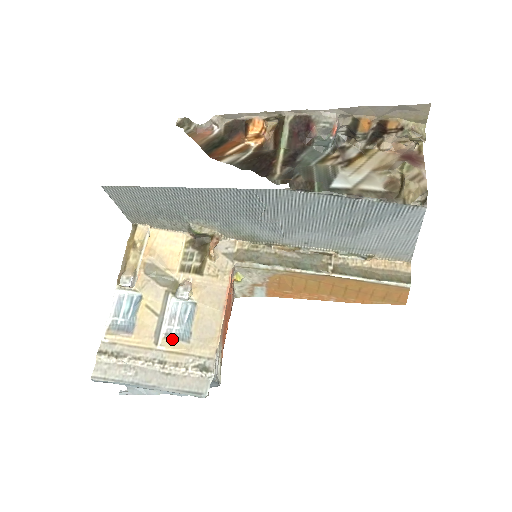
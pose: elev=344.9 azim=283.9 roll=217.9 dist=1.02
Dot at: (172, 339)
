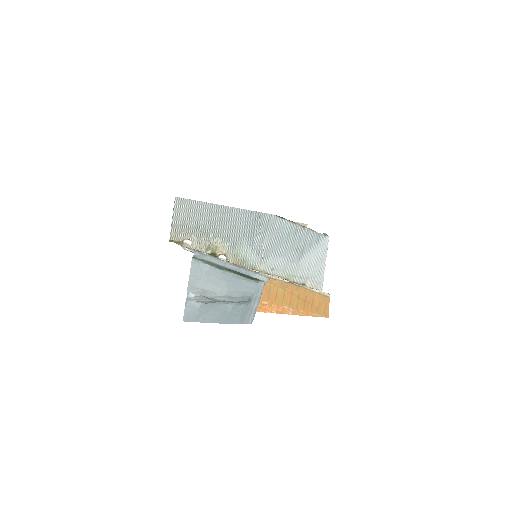
Dot at: occluded
